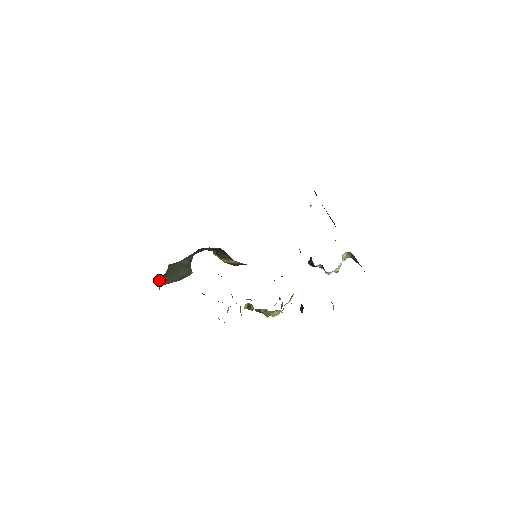
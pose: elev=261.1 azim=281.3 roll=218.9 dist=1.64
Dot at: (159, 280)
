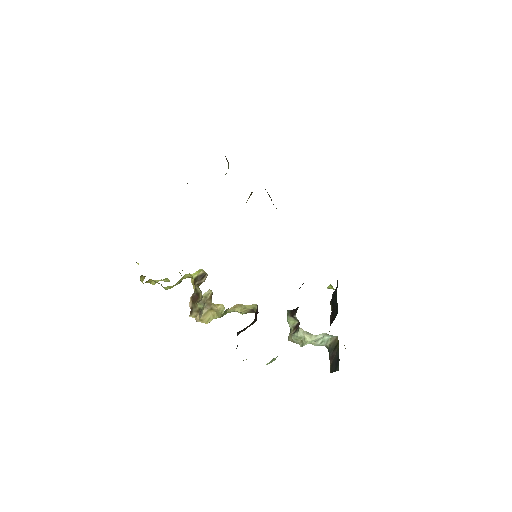
Dot at: occluded
